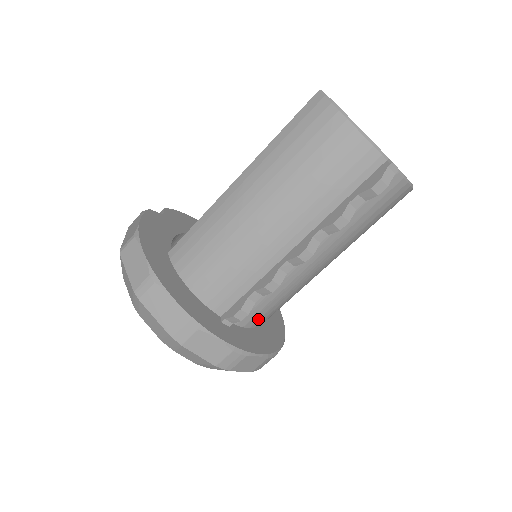
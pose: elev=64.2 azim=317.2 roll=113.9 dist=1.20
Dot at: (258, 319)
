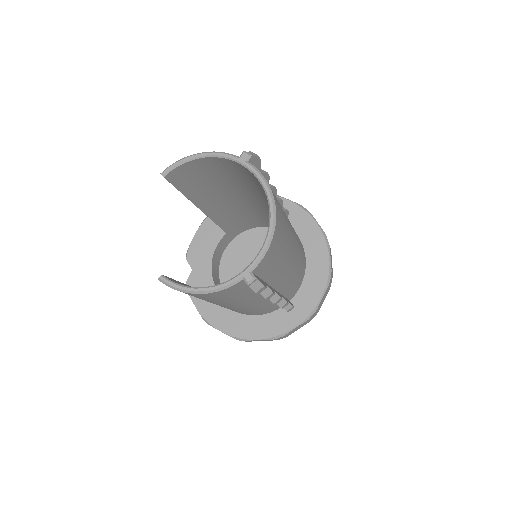
Dot at: (300, 281)
